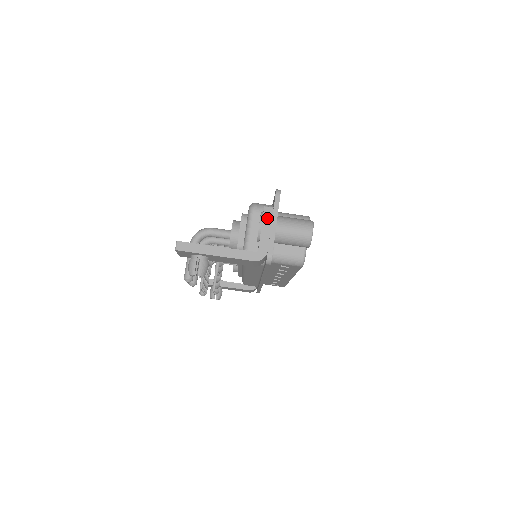
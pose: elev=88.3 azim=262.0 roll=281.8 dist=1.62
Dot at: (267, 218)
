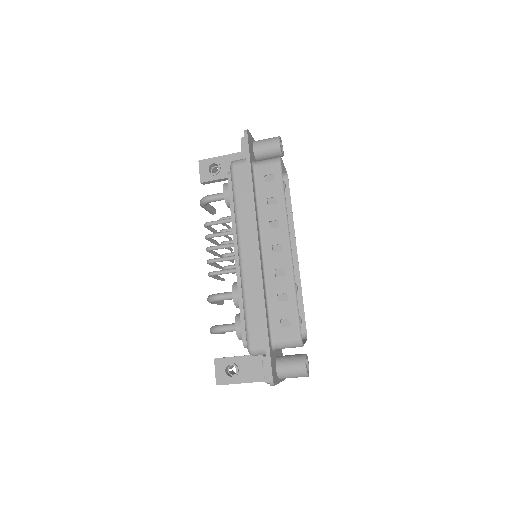
Dot at: occluded
